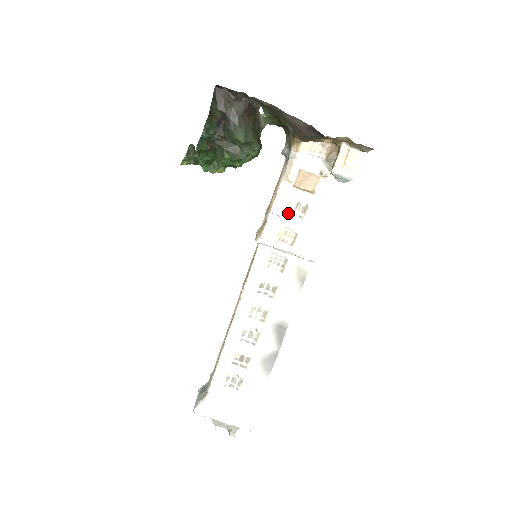
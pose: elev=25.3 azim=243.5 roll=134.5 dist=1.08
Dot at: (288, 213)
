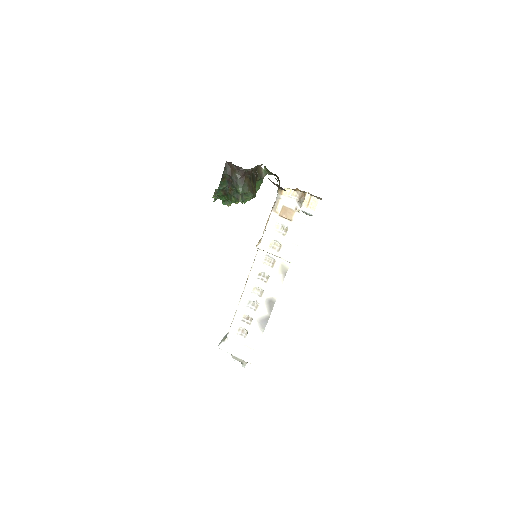
Dot at: (276, 231)
